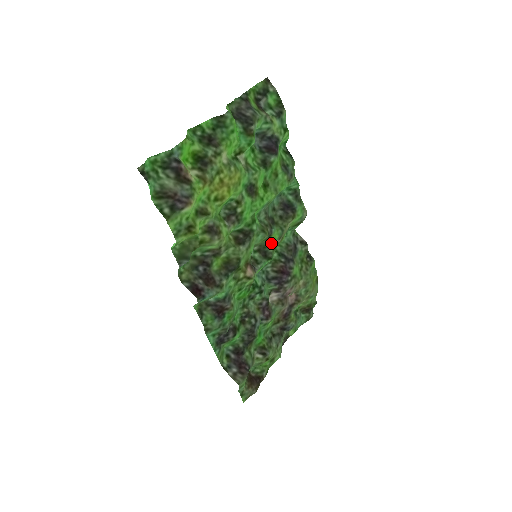
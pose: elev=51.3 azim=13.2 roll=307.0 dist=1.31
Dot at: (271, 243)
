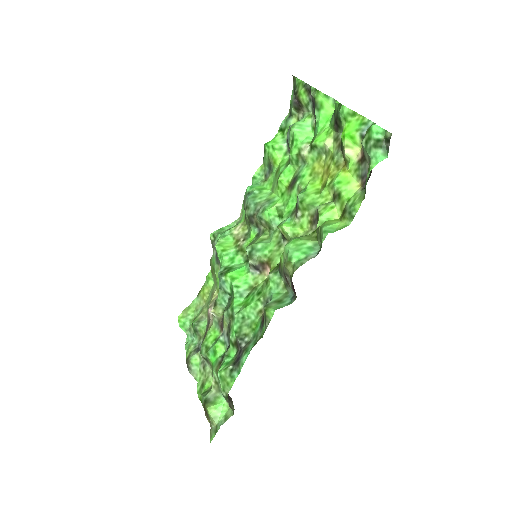
Dot at: occluded
